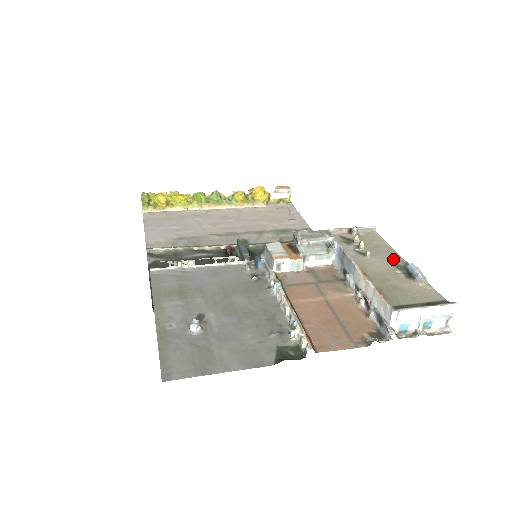
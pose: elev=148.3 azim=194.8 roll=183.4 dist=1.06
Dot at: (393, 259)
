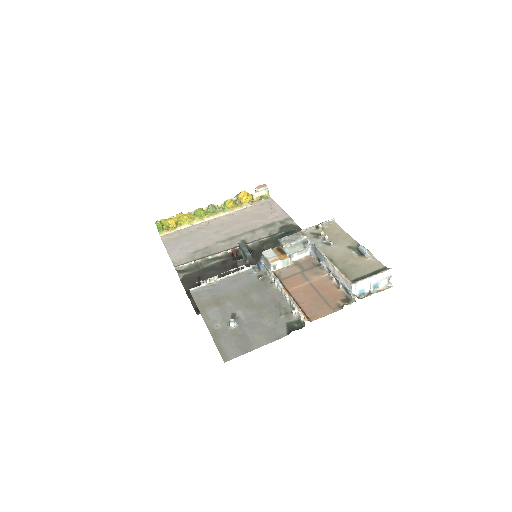
Dot at: (349, 243)
